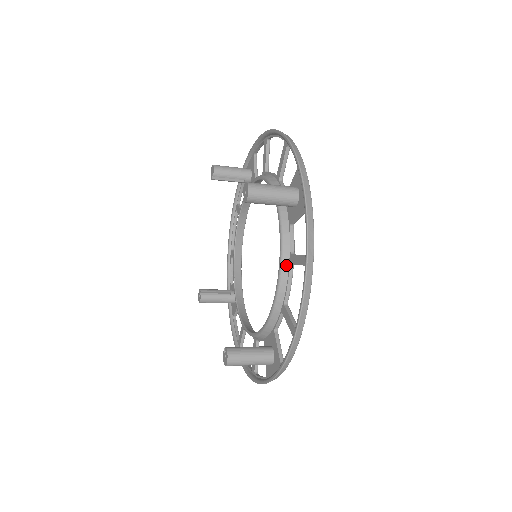
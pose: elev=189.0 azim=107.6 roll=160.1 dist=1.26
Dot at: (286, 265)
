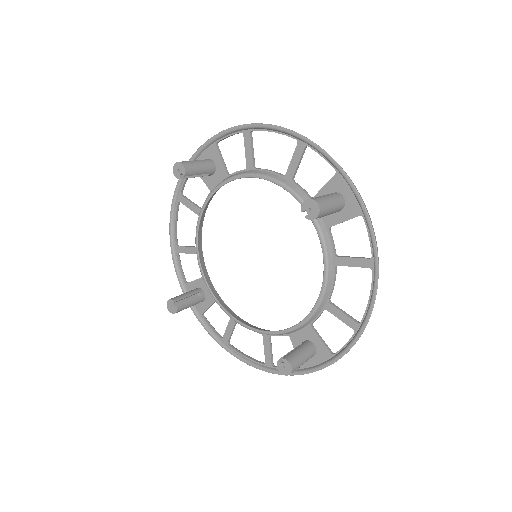
Dot at: (331, 267)
